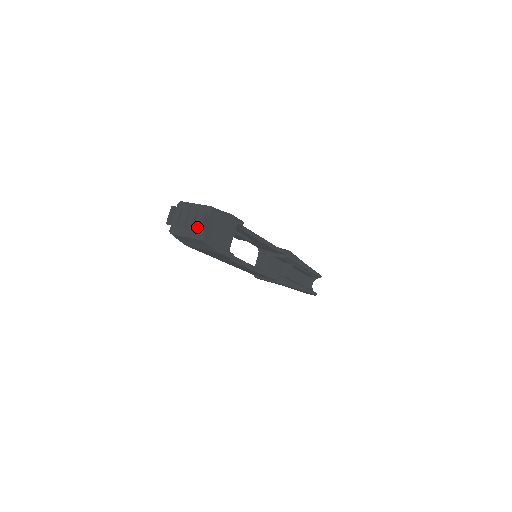
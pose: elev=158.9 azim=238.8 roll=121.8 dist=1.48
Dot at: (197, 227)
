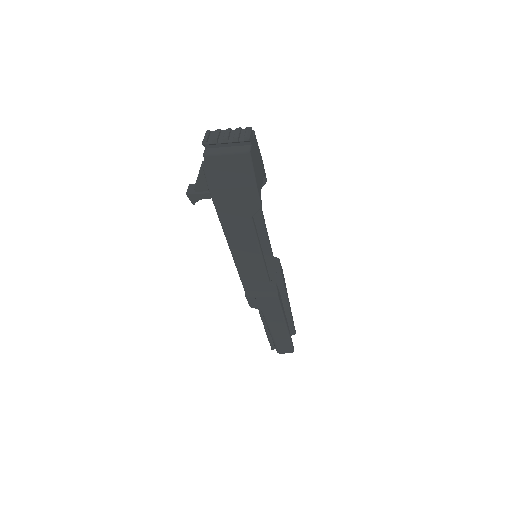
Dot at: (245, 136)
